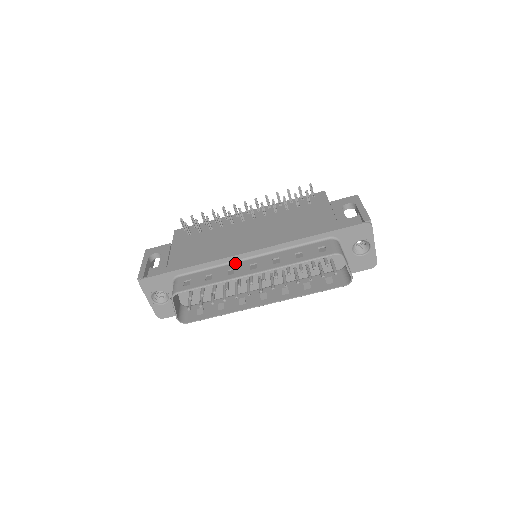
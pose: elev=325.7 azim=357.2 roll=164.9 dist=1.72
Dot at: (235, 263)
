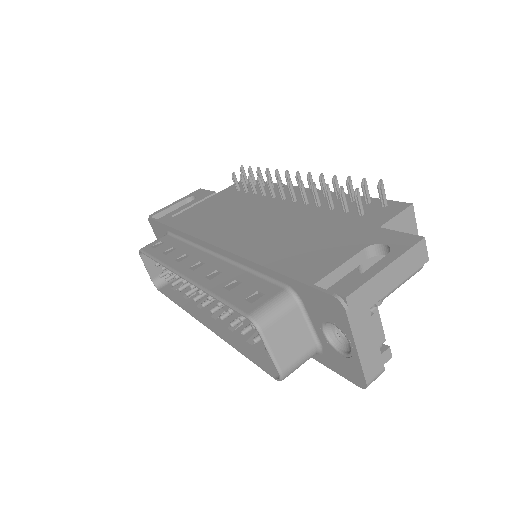
Dot at: (200, 250)
